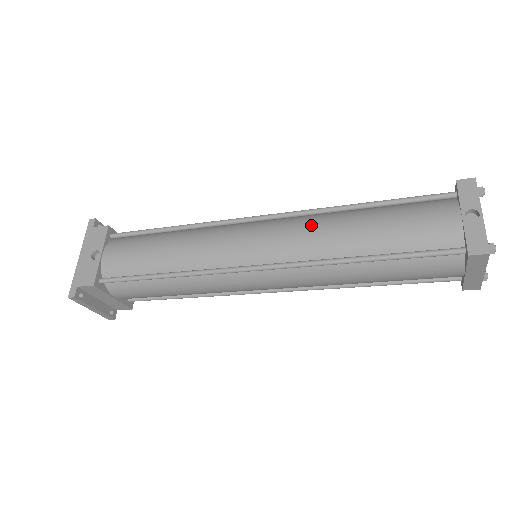
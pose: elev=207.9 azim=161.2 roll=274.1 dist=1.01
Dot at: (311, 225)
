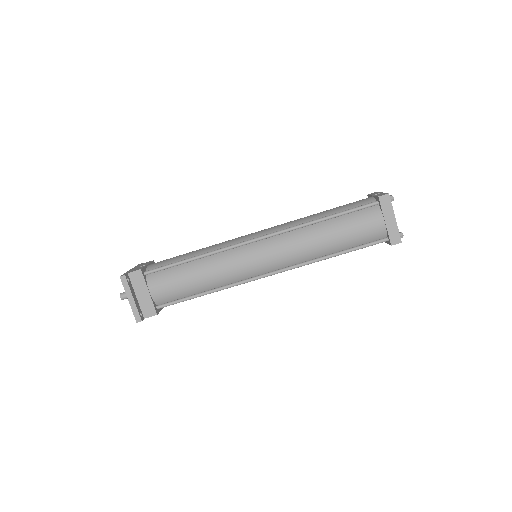
Dot at: occluded
